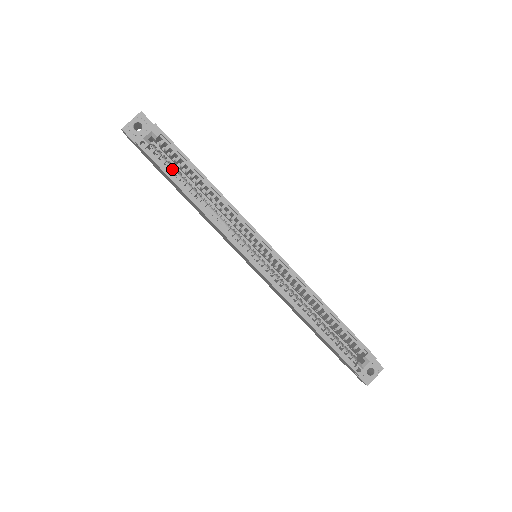
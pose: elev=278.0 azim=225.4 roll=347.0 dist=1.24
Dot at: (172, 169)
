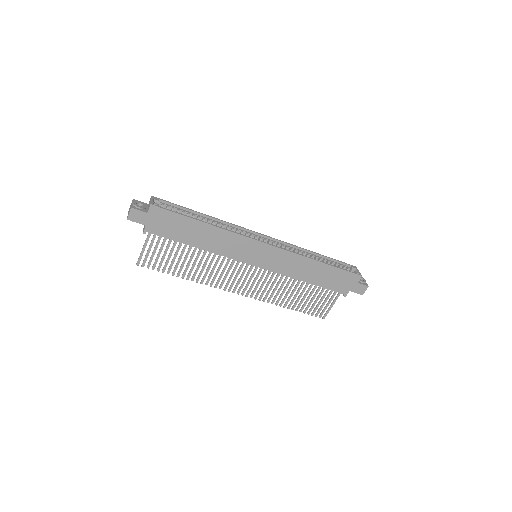
Dot at: occluded
